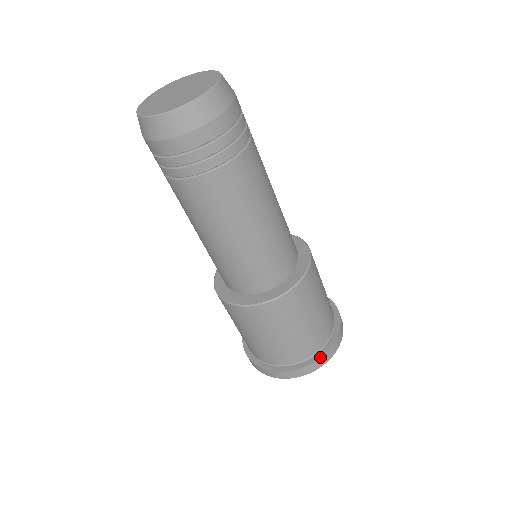
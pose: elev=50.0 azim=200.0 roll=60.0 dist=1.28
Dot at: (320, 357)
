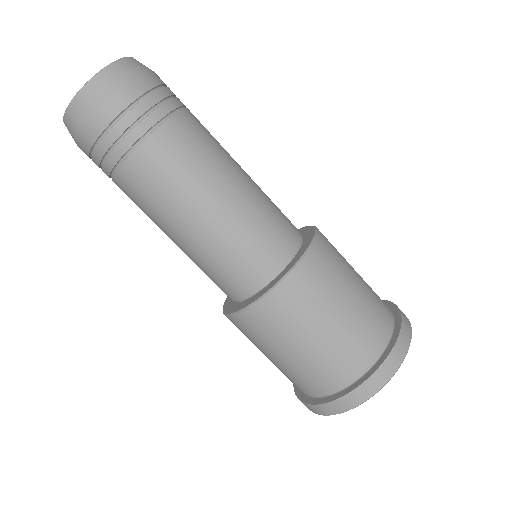
Dot at: (401, 320)
